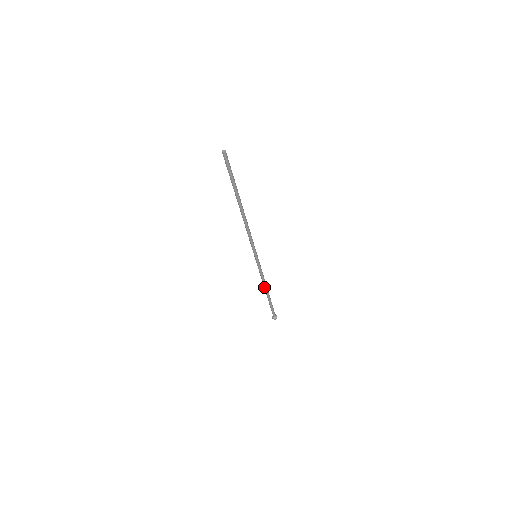
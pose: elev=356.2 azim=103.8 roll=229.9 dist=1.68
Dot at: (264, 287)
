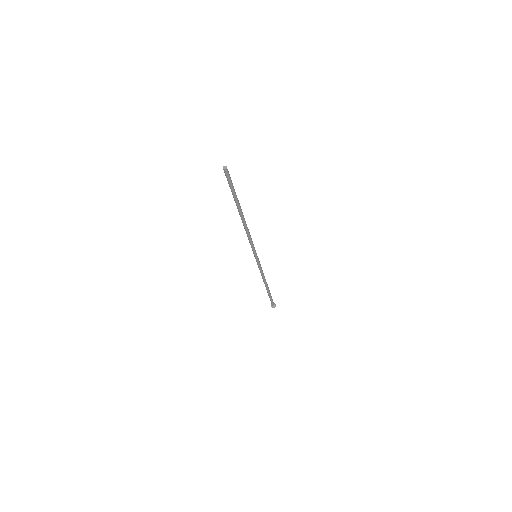
Dot at: (263, 281)
